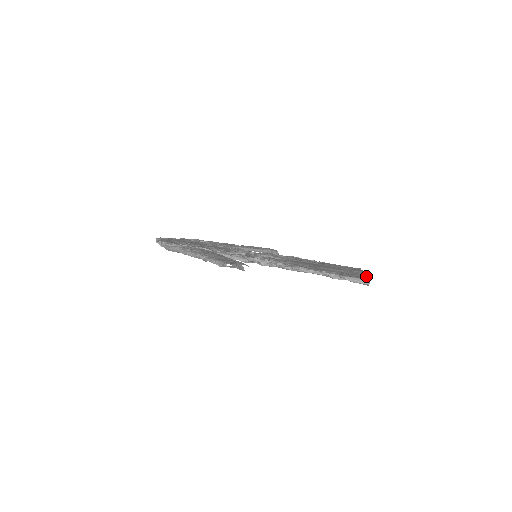
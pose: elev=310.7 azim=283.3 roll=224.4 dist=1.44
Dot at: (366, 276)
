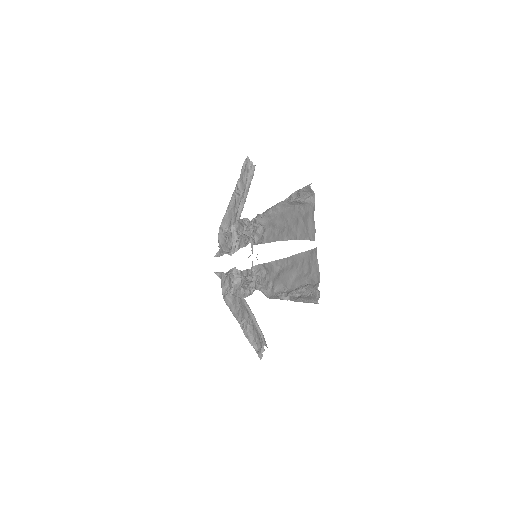
Dot at: occluded
